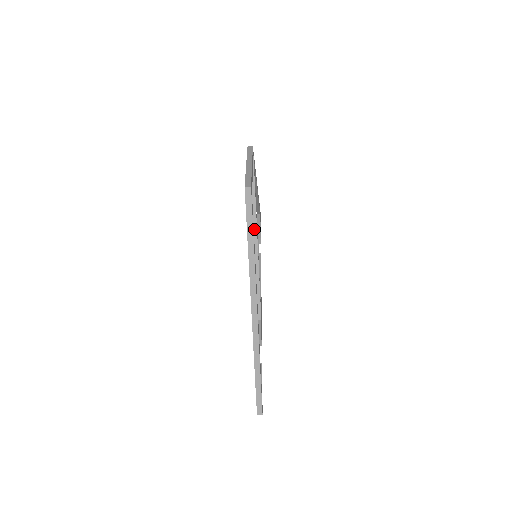
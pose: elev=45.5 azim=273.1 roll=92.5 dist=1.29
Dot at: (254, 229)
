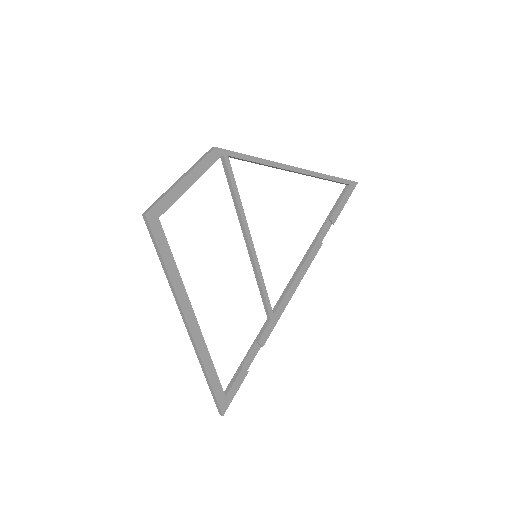
Dot at: (243, 230)
